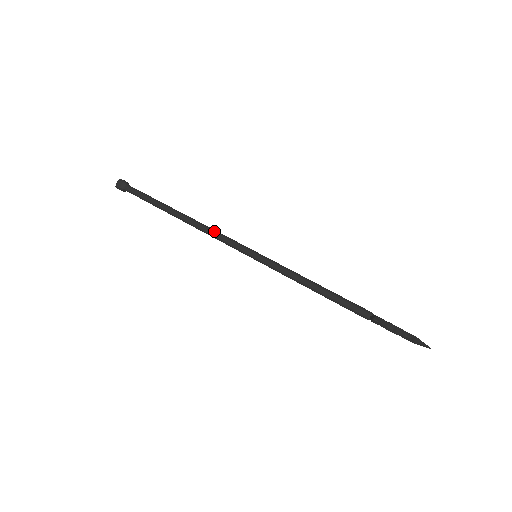
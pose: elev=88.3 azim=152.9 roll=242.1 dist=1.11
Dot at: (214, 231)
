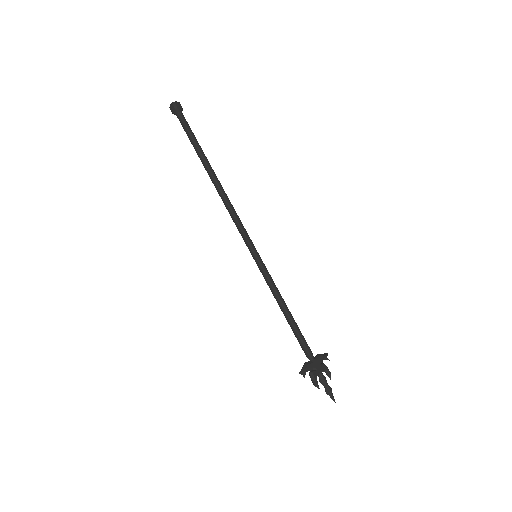
Dot at: (233, 213)
